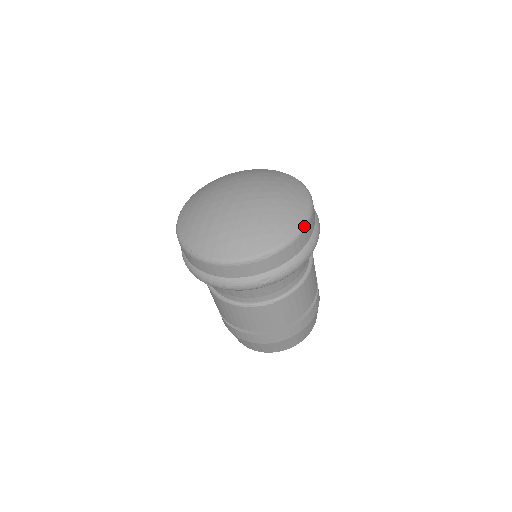
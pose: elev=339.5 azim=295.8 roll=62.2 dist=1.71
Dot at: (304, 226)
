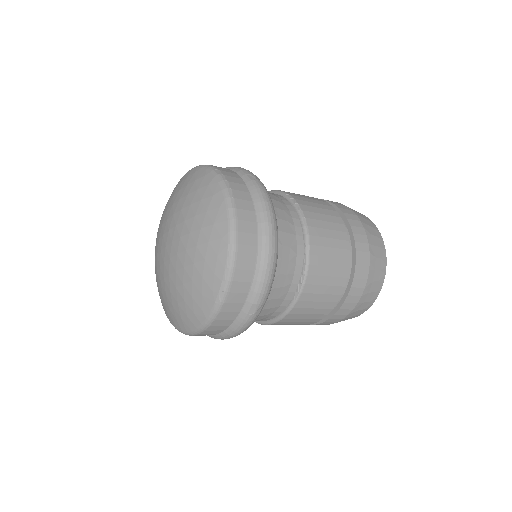
Dot at: (189, 334)
